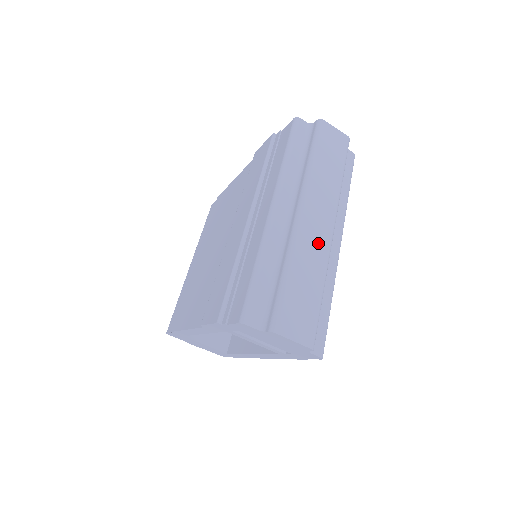
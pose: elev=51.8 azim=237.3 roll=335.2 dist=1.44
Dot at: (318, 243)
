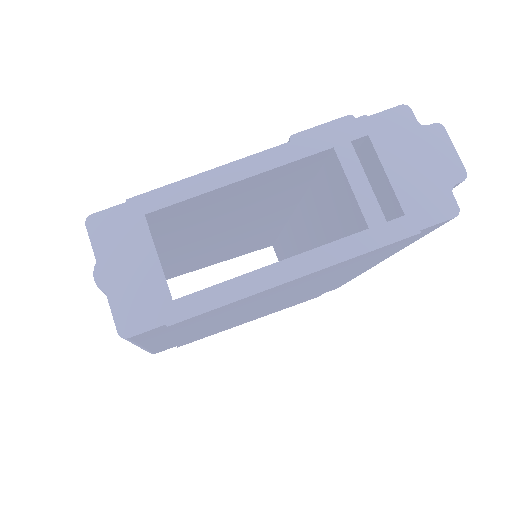
Dot at: occluded
